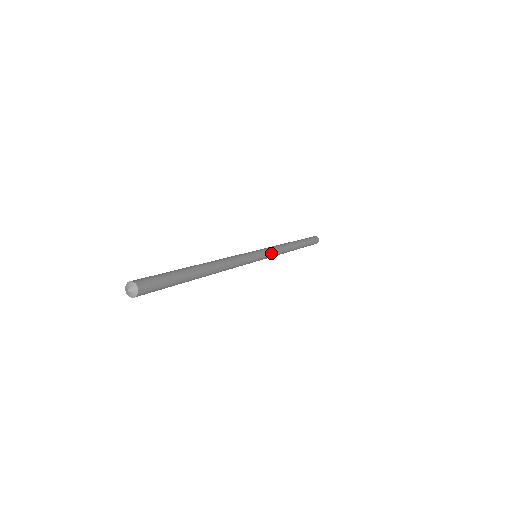
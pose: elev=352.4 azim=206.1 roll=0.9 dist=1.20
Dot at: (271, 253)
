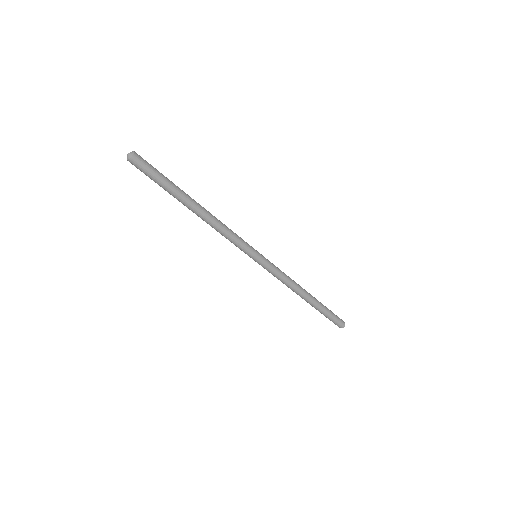
Dot at: (273, 264)
